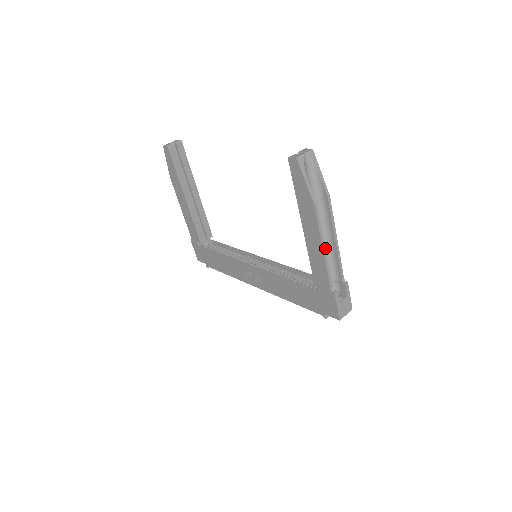
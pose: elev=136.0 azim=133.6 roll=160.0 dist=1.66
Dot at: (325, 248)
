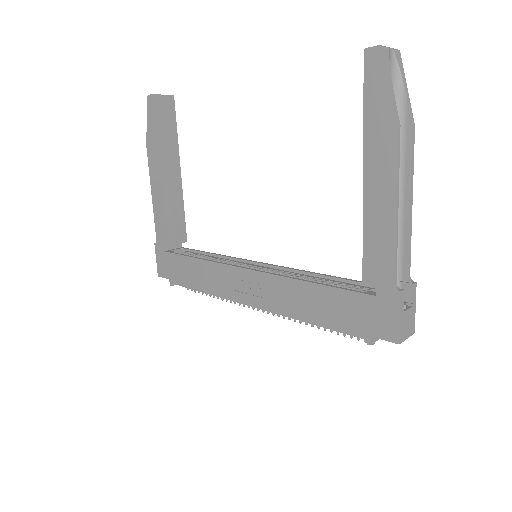
Dot at: occluded
